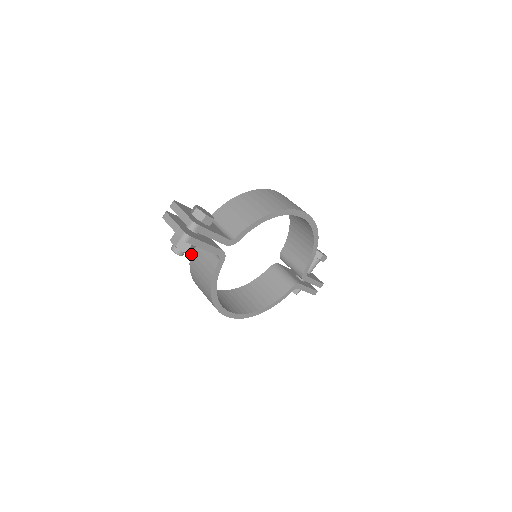
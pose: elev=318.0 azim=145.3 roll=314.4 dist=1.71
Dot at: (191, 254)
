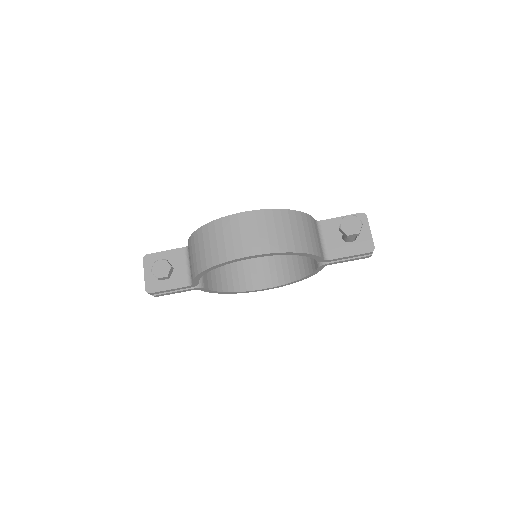
Dot at: occluded
